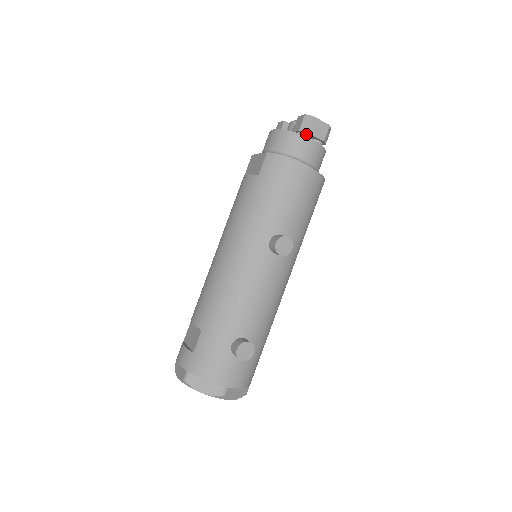
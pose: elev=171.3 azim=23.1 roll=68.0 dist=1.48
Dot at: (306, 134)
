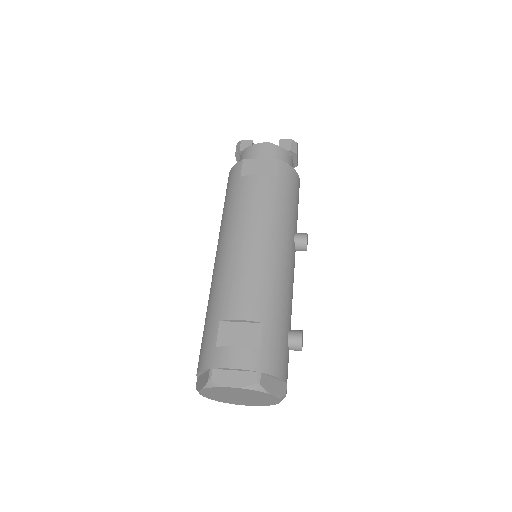
Dot at: occluded
